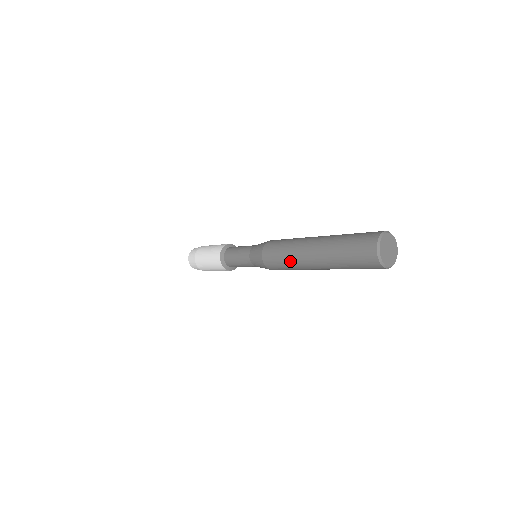
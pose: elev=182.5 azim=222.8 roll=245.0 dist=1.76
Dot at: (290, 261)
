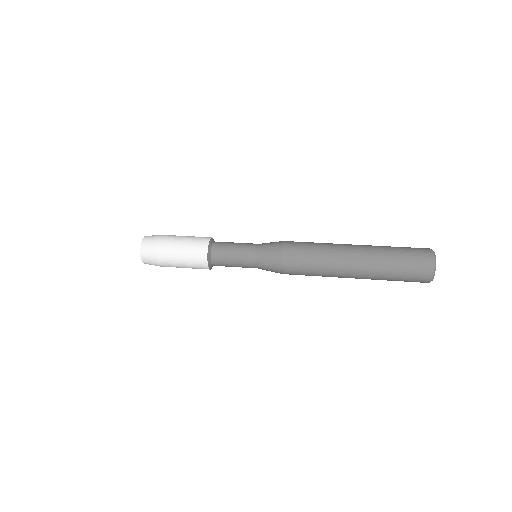
Dot at: (323, 265)
